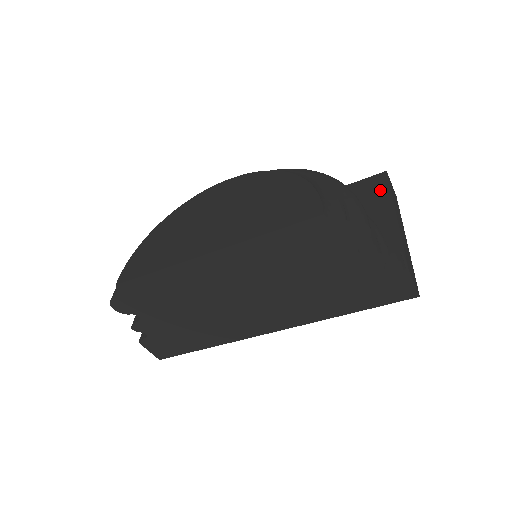
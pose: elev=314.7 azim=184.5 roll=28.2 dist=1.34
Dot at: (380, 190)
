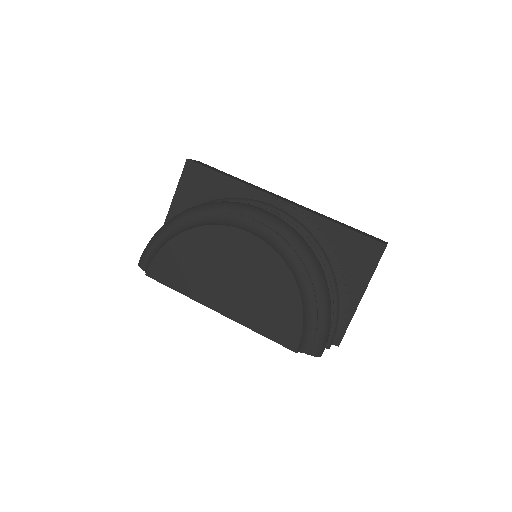
Dot at: (369, 263)
